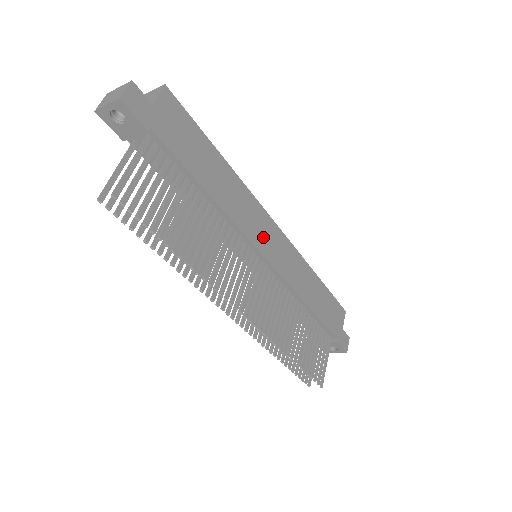
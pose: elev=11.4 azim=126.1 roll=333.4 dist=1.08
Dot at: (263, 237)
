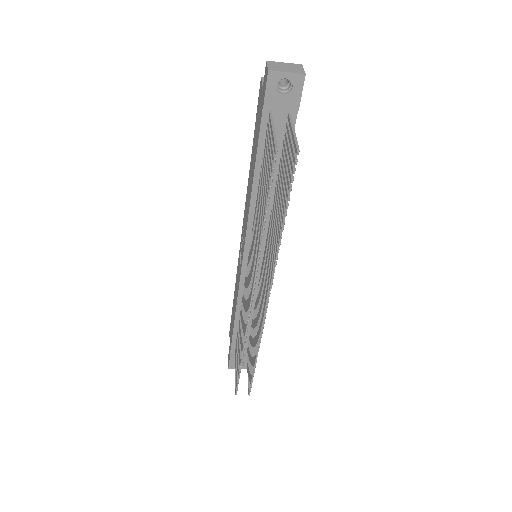
Dot at: occluded
